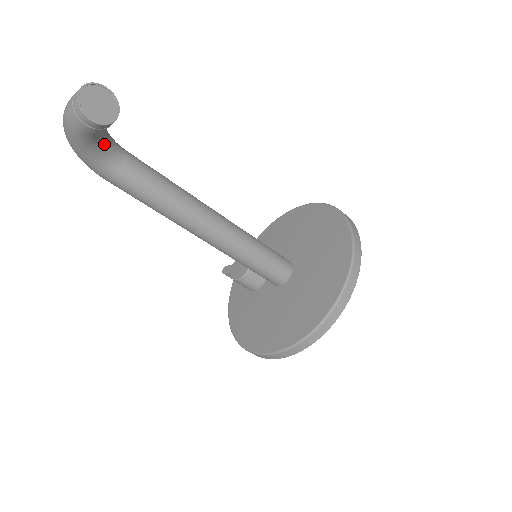
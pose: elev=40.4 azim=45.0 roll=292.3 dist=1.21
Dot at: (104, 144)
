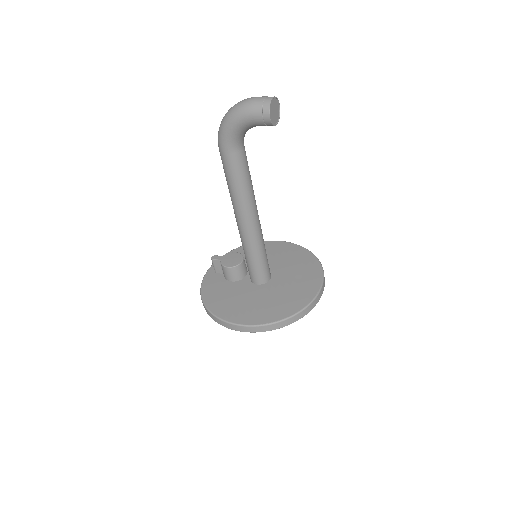
Dot at: occluded
